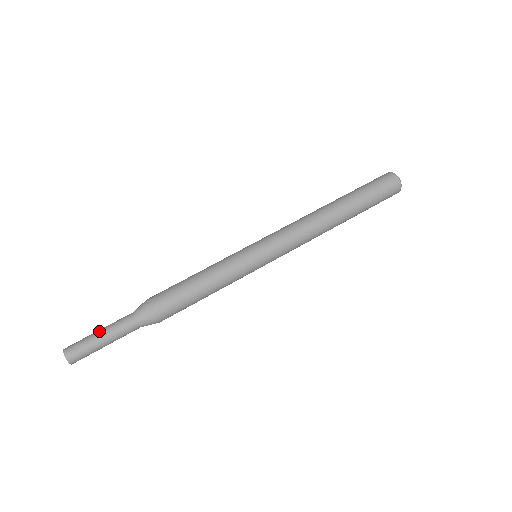
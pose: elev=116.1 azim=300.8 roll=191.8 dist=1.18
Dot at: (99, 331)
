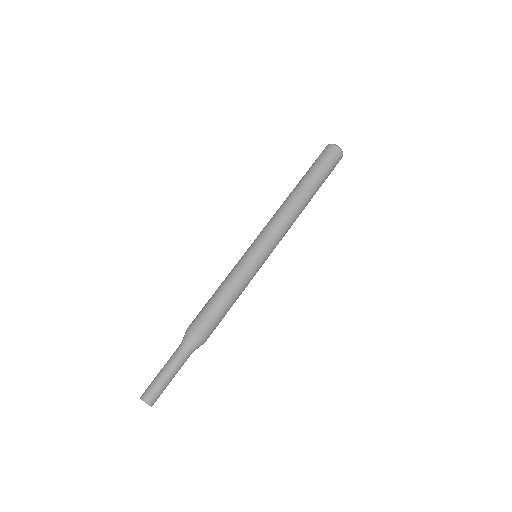
Dot at: (162, 370)
